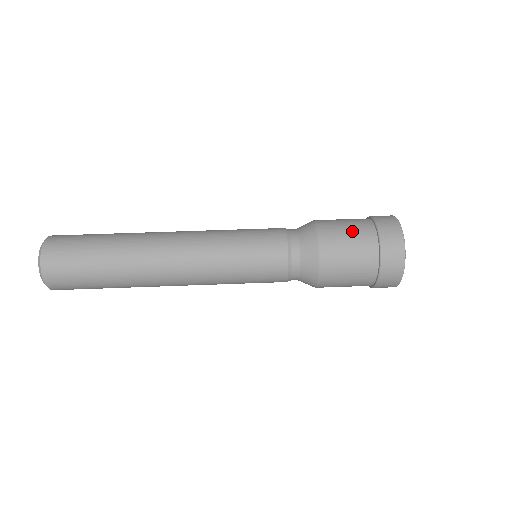
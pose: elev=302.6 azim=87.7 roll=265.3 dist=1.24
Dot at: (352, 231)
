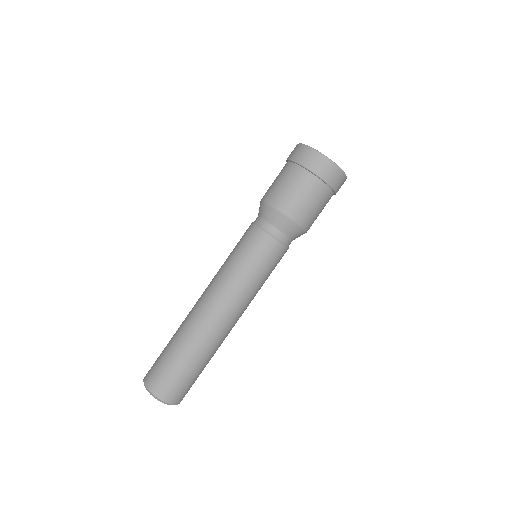
Dot at: (280, 178)
